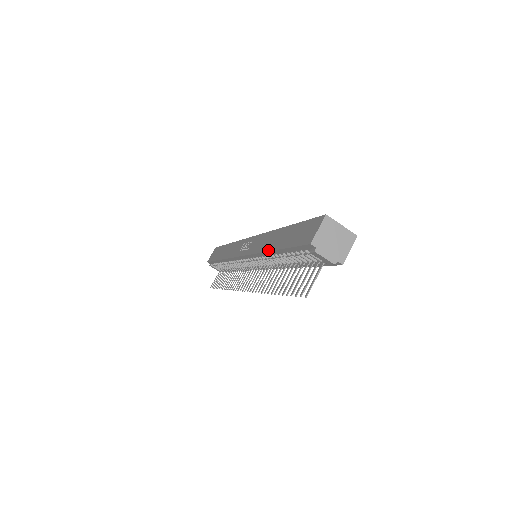
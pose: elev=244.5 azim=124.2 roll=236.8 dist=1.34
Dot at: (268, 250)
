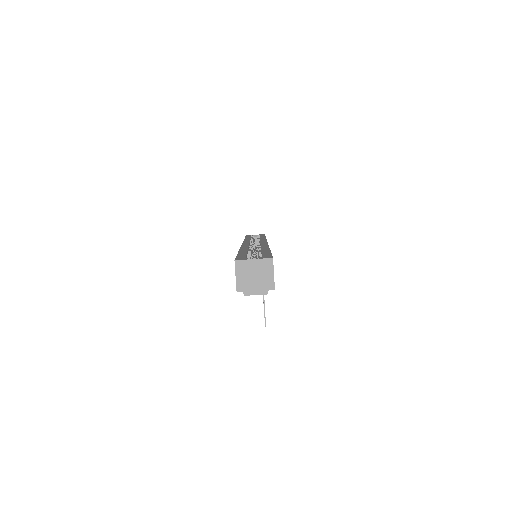
Dot at: occluded
